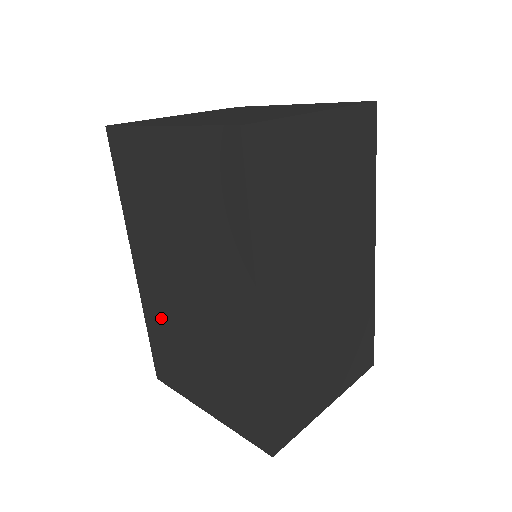
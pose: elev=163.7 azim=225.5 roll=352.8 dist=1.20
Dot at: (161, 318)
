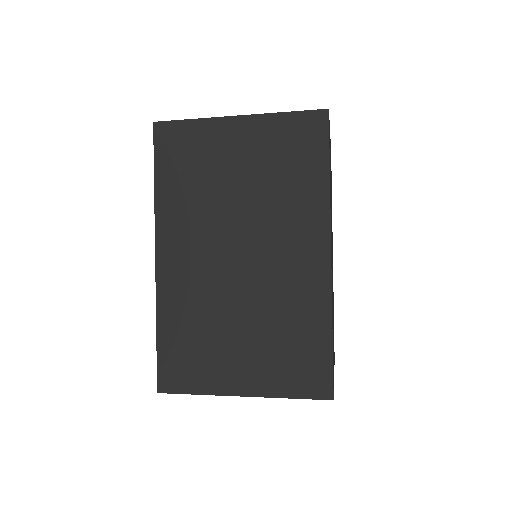
Dot at: (188, 305)
